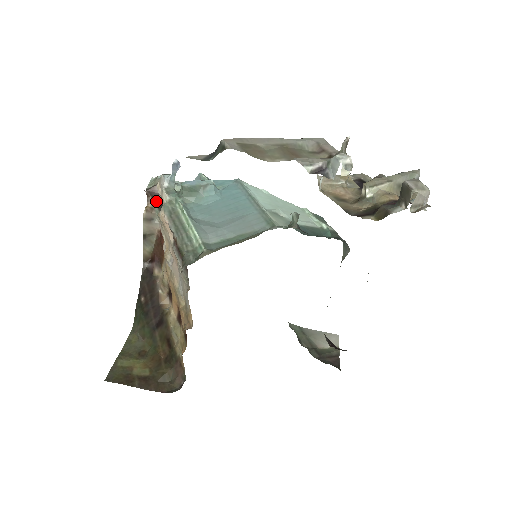
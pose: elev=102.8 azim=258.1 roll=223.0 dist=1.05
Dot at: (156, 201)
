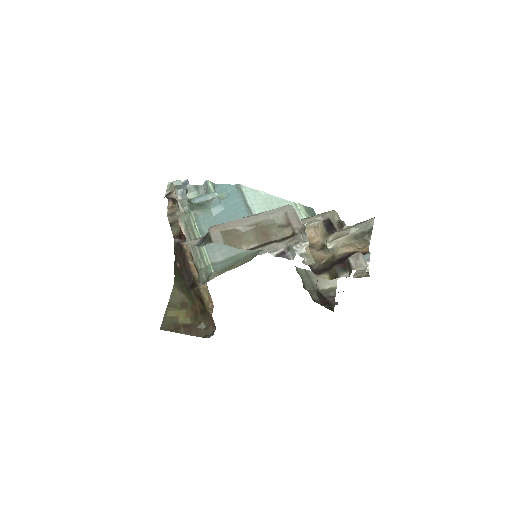
Dot at: (175, 201)
